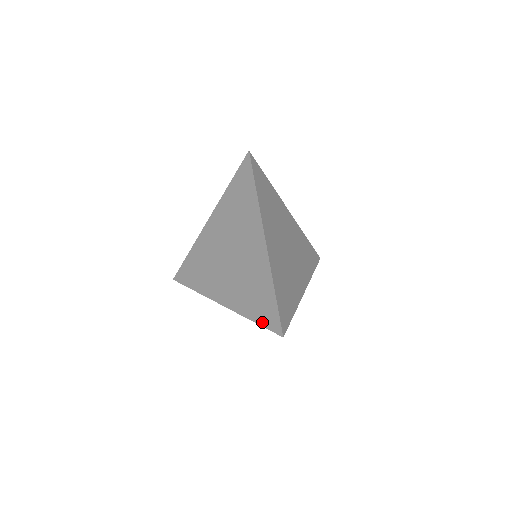
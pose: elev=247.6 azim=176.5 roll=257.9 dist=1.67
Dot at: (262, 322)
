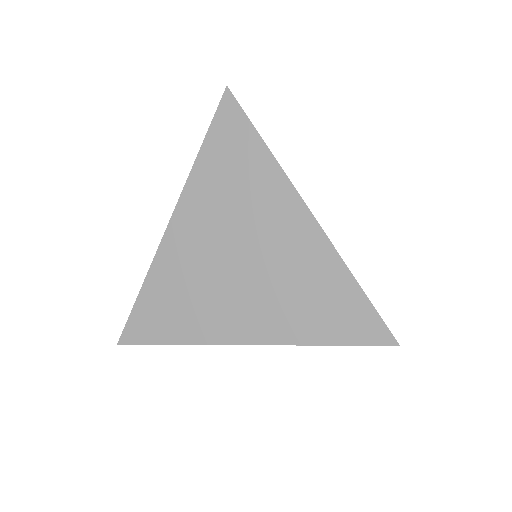
Dot at: (348, 339)
